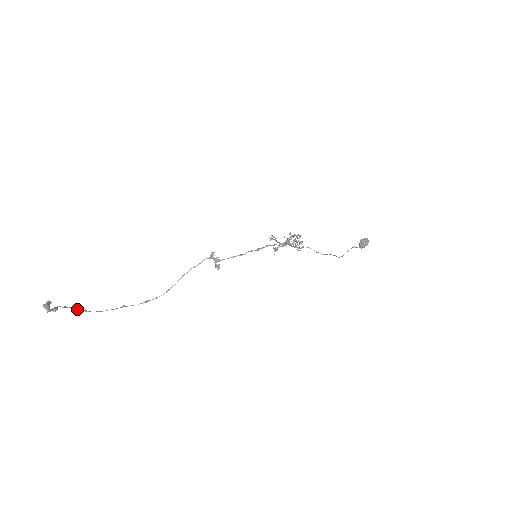
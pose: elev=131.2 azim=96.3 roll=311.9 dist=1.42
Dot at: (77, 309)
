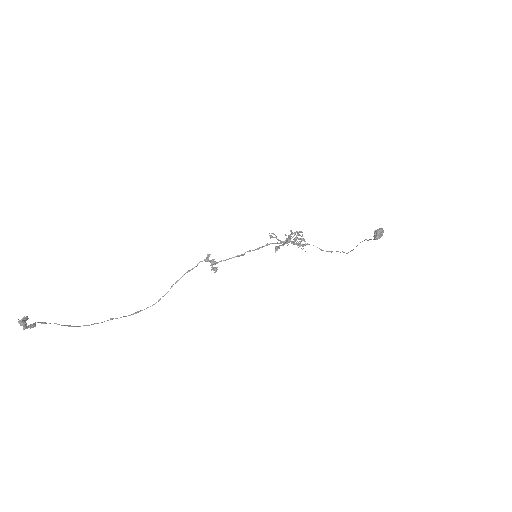
Dot at: (58, 324)
